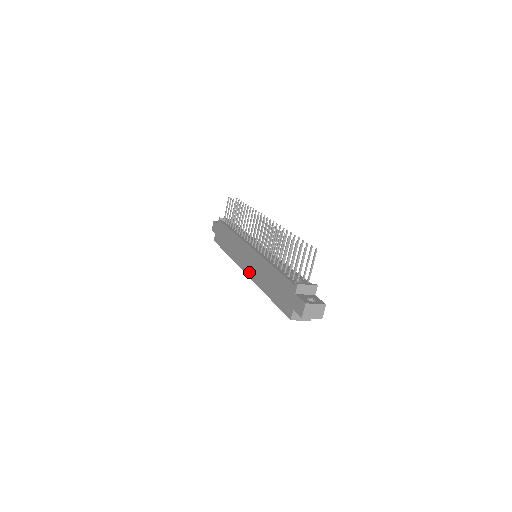
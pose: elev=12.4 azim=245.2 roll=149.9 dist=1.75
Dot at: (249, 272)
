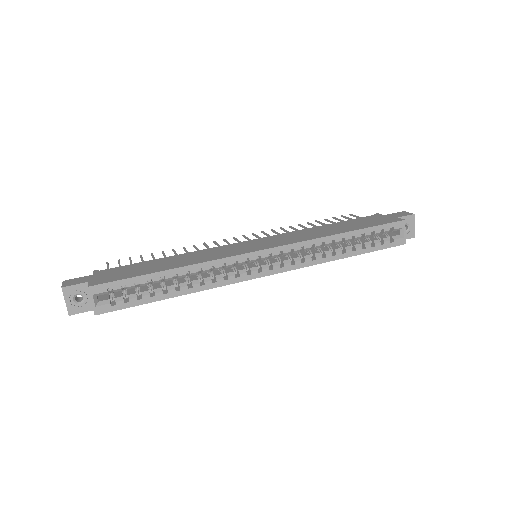
Dot at: (279, 243)
